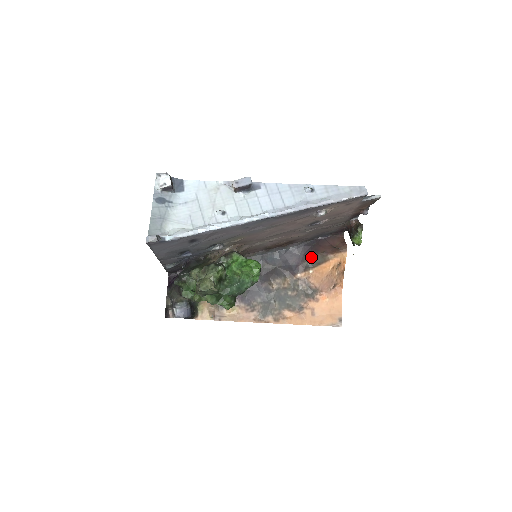
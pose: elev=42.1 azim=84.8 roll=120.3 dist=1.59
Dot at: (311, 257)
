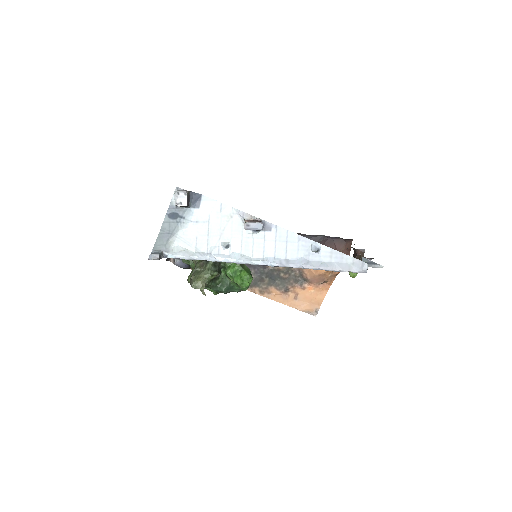
Dot at: occluded
